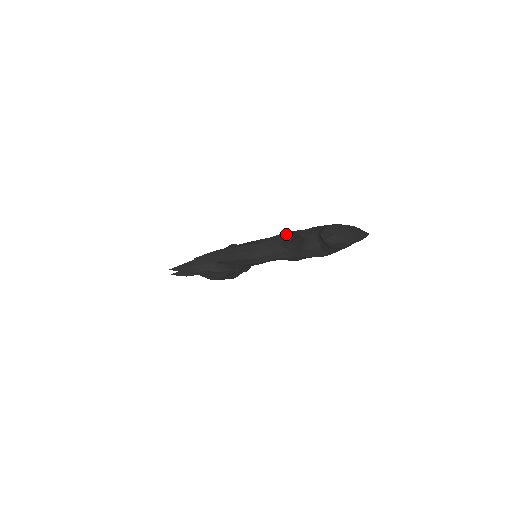
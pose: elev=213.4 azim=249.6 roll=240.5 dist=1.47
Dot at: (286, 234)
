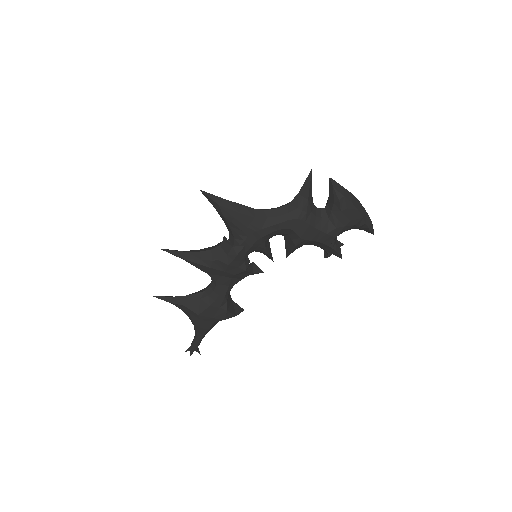
Dot at: occluded
